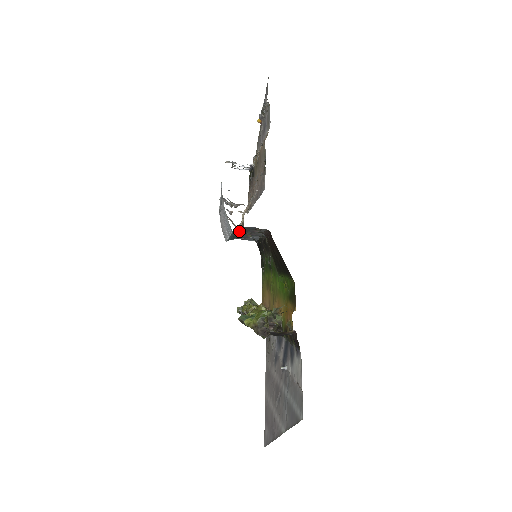
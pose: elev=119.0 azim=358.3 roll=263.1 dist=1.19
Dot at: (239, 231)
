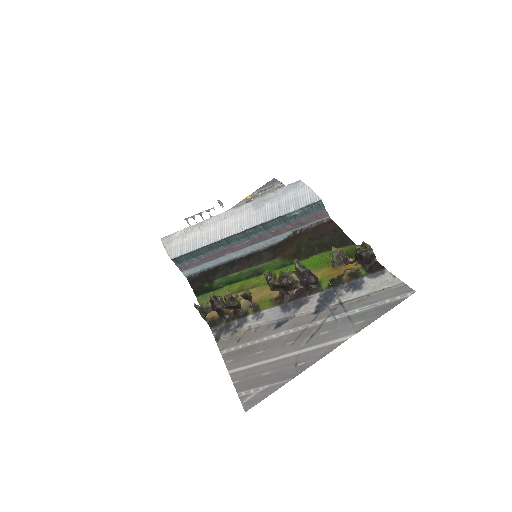
Dot at: (281, 220)
